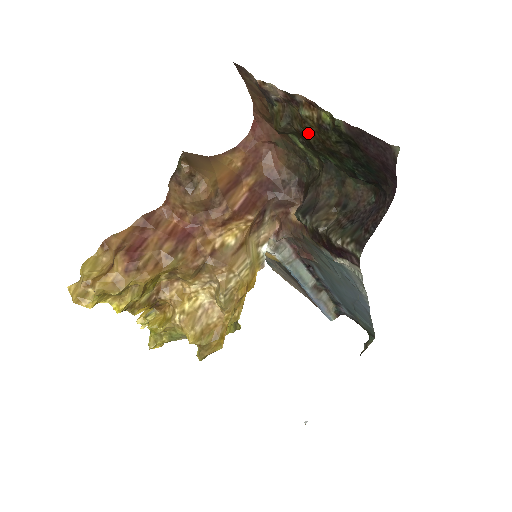
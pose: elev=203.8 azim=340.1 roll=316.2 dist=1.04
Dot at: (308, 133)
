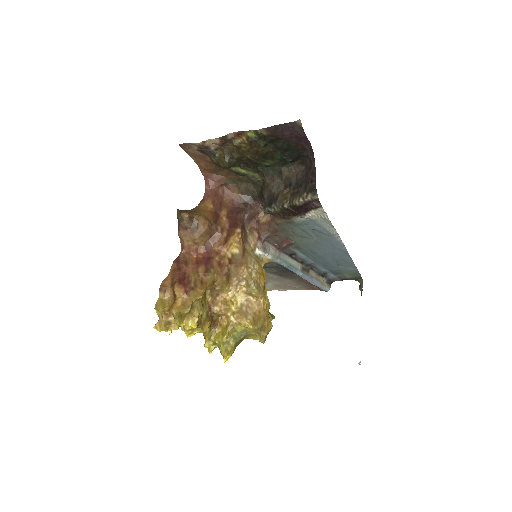
Dot at: (245, 154)
